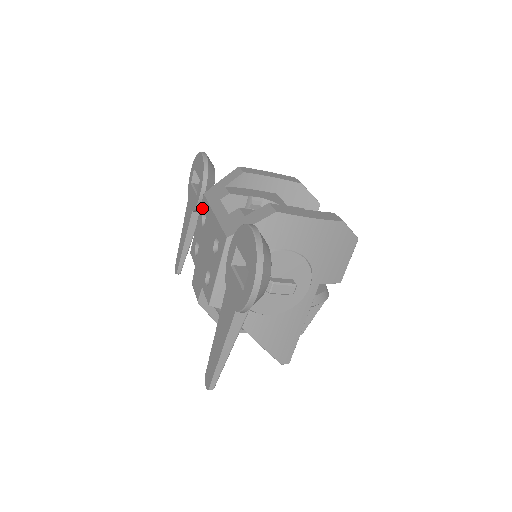
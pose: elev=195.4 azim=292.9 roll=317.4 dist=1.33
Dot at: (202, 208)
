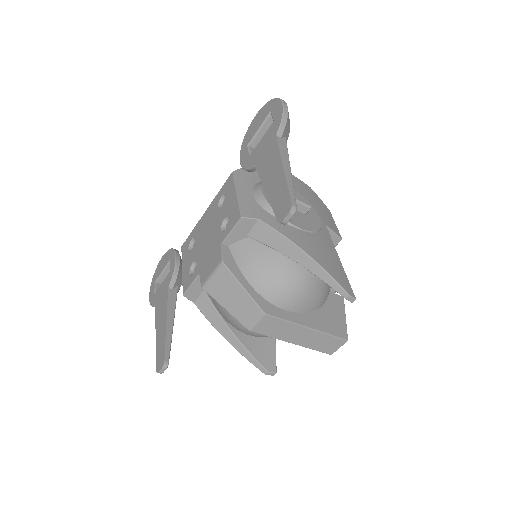
Dot at: (185, 249)
